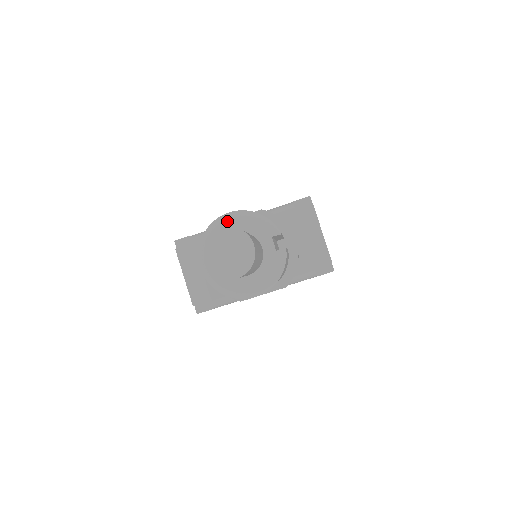
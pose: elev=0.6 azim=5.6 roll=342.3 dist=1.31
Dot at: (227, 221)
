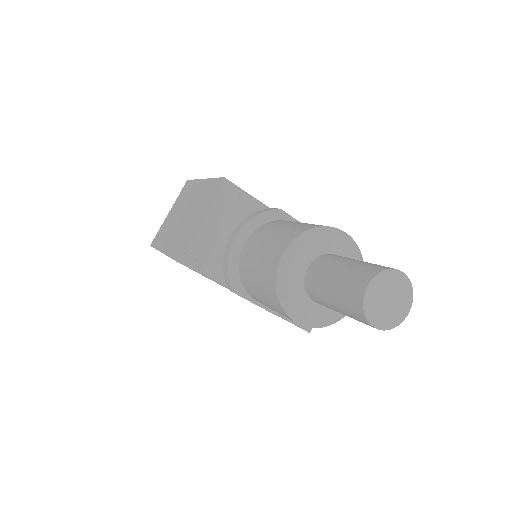
Dot at: (344, 240)
